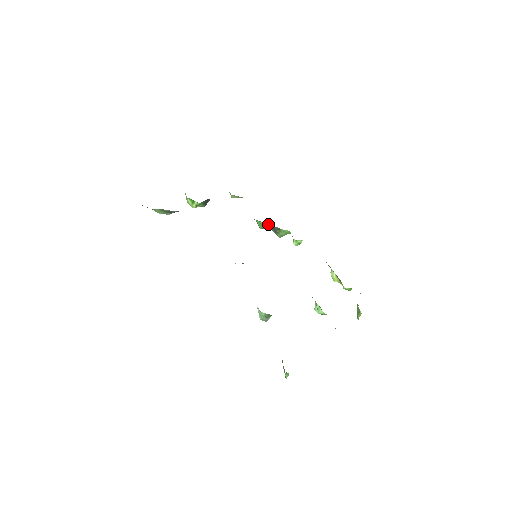
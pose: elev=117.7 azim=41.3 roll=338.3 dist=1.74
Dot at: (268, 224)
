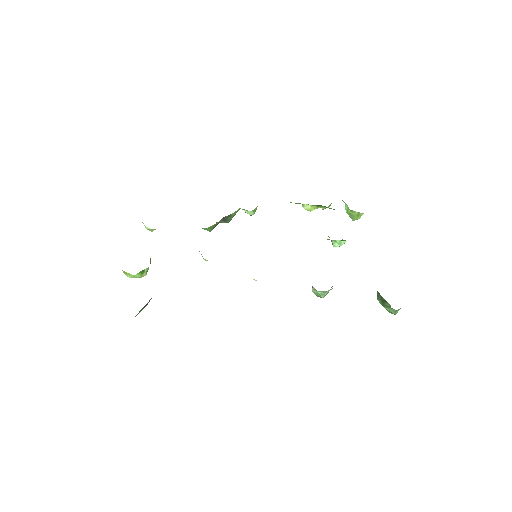
Dot at: (219, 221)
